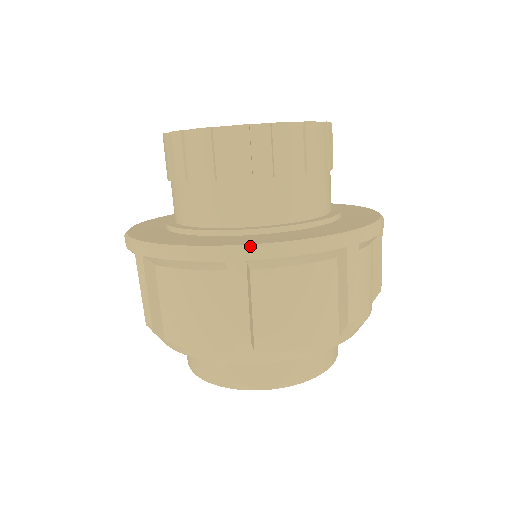
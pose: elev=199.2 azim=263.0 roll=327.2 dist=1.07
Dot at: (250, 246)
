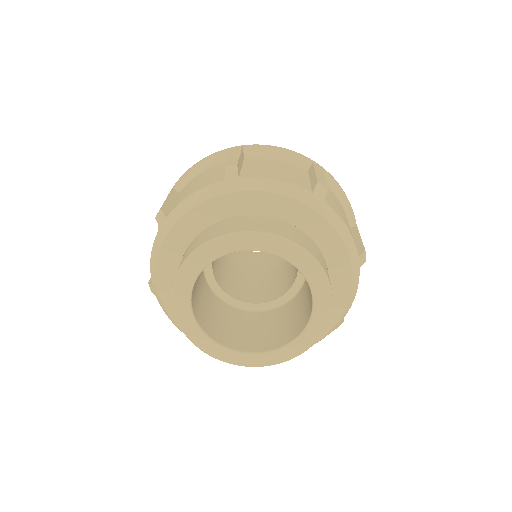
Dot at: occluded
